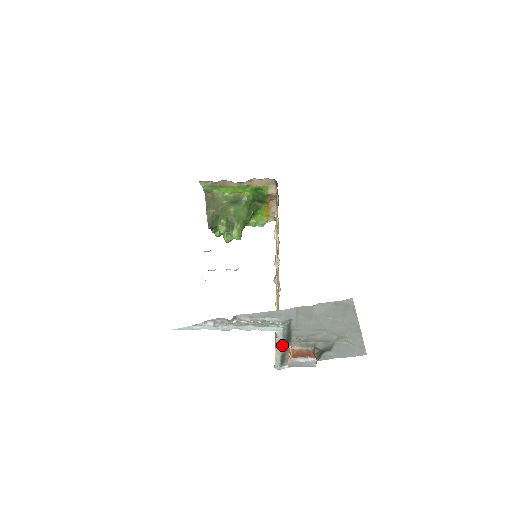
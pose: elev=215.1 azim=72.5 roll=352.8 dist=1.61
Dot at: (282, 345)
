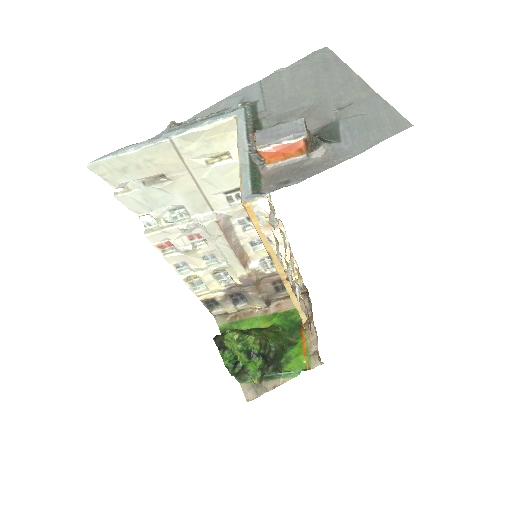
Dot at: (248, 141)
